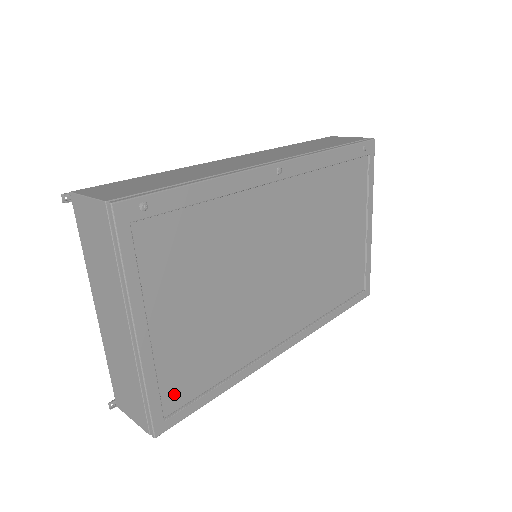
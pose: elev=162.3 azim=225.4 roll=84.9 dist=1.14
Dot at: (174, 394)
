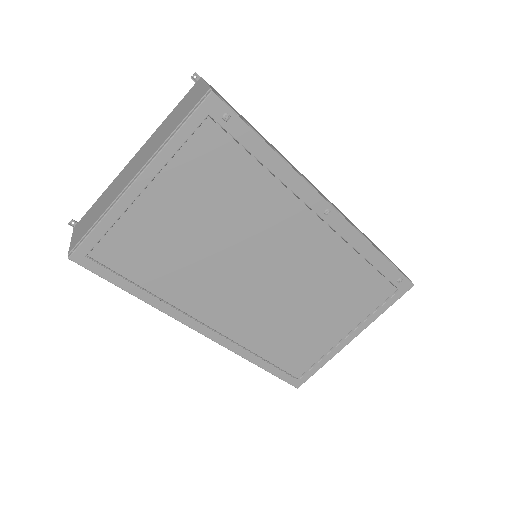
Dot at: (110, 250)
